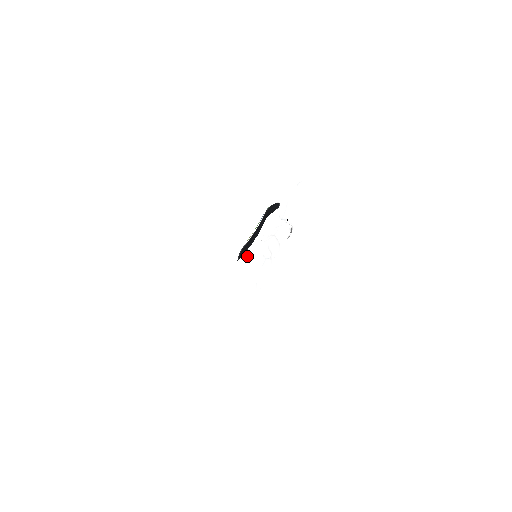
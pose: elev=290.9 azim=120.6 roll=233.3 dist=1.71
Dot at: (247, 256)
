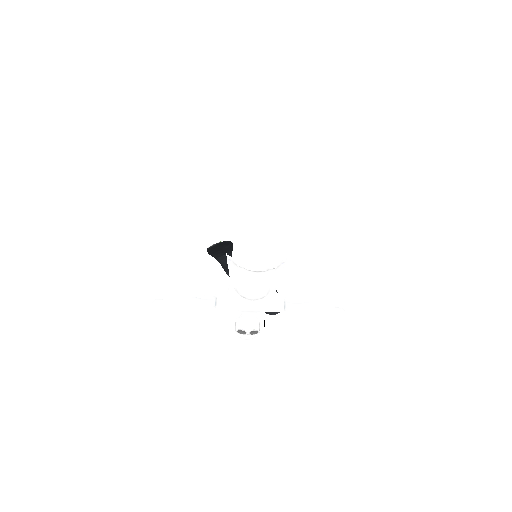
Dot at: occluded
